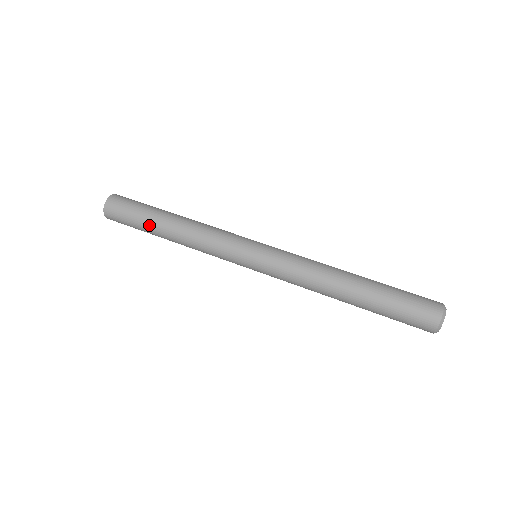
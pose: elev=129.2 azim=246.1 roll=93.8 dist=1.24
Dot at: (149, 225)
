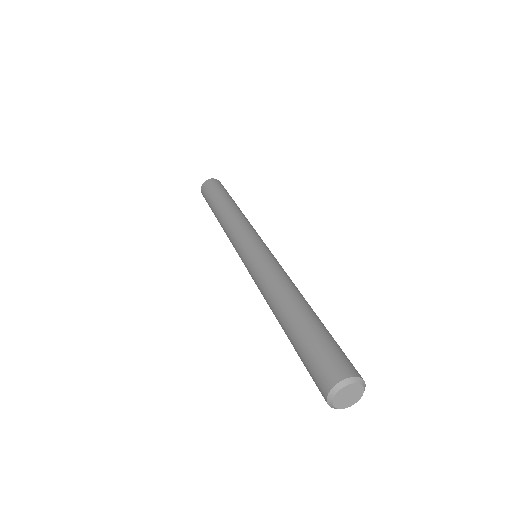
Dot at: (213, 212)
